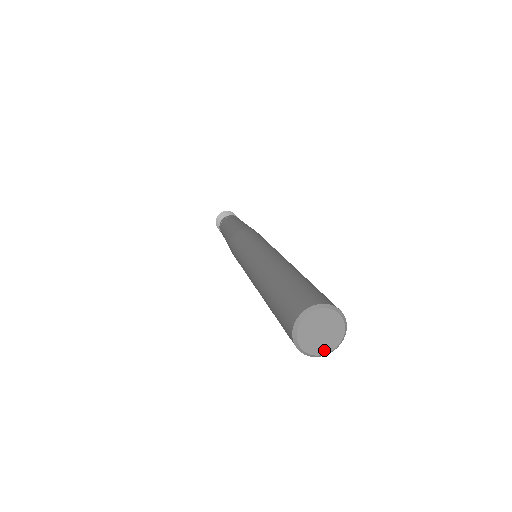
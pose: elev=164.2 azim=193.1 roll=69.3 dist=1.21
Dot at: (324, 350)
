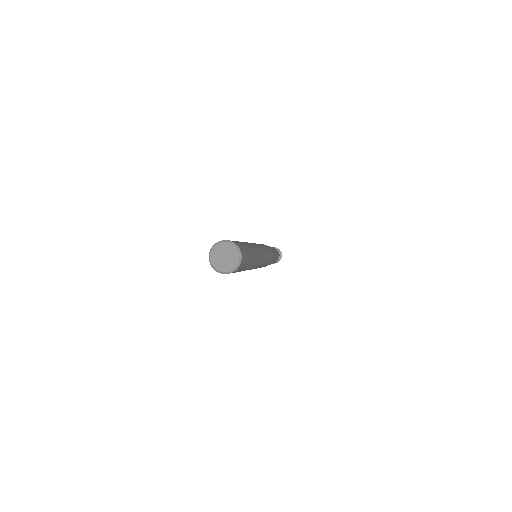
Dot at: (218, 267)
